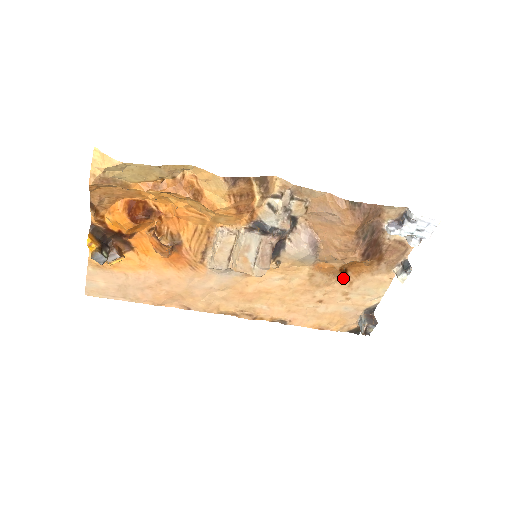
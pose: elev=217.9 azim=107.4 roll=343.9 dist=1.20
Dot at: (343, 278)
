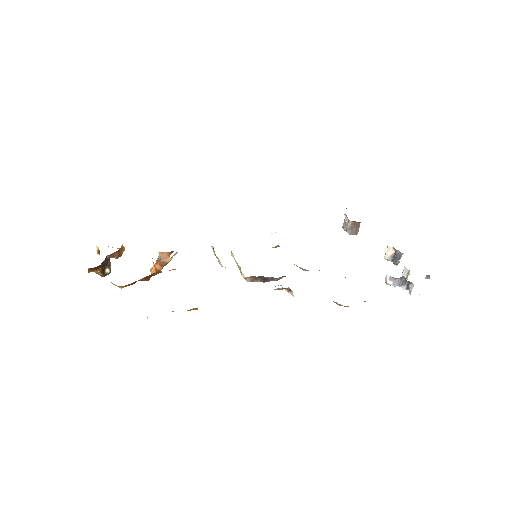
Dot at: occluded
